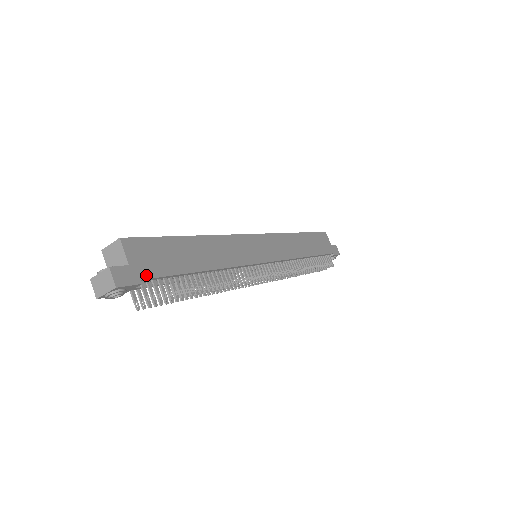
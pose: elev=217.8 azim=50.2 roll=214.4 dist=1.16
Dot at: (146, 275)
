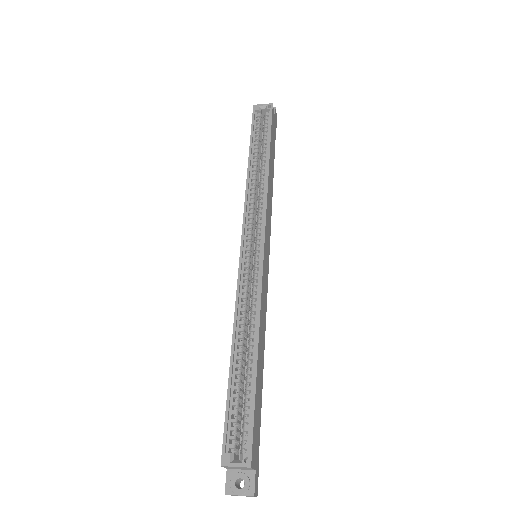
Dot at: (258, 453)
